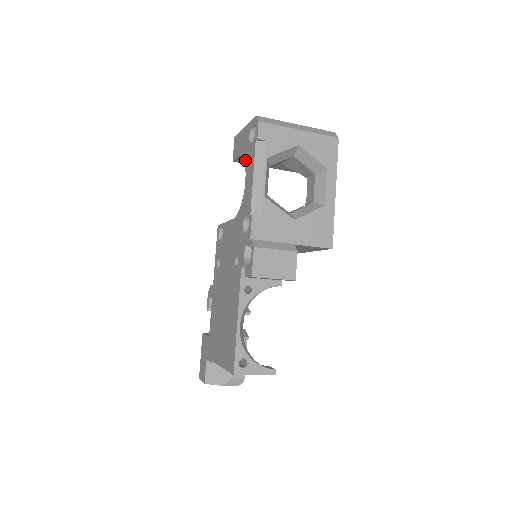
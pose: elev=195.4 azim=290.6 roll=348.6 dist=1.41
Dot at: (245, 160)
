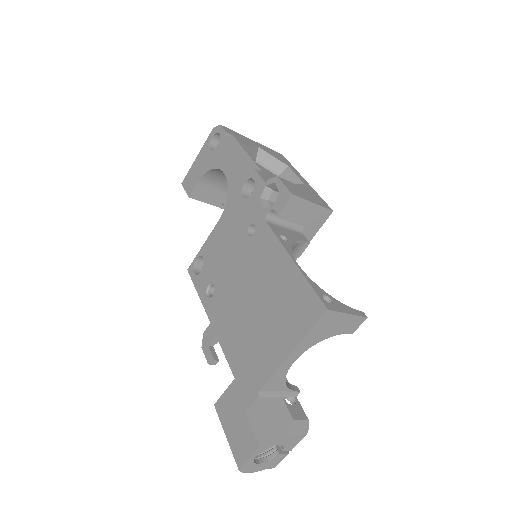
Dot at: (214, 165)
